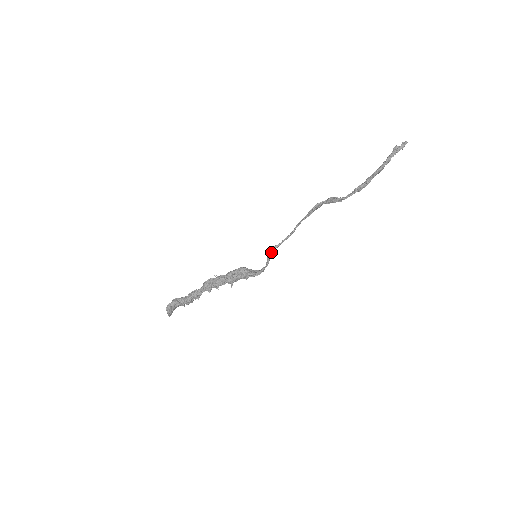
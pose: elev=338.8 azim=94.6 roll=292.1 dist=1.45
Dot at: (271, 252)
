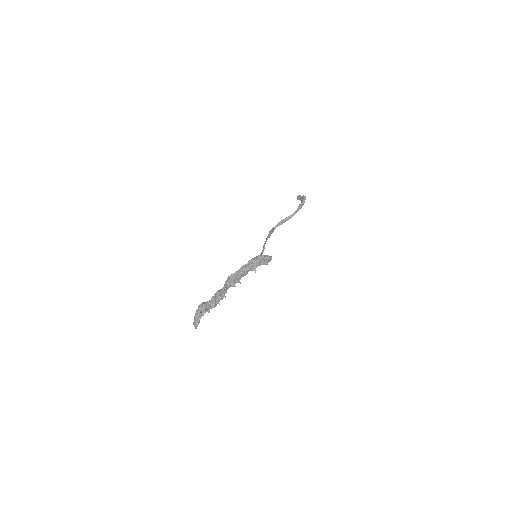
Dot at: occluded
